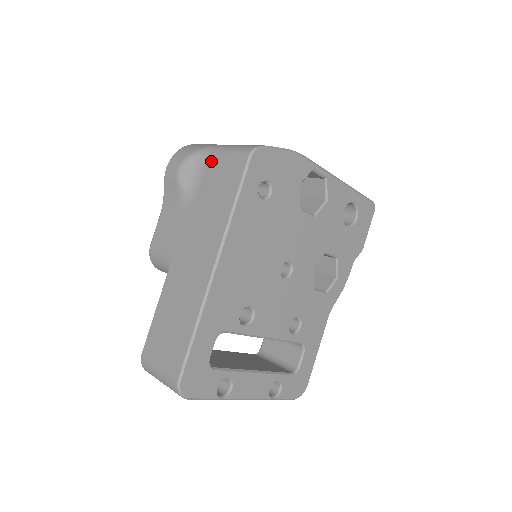
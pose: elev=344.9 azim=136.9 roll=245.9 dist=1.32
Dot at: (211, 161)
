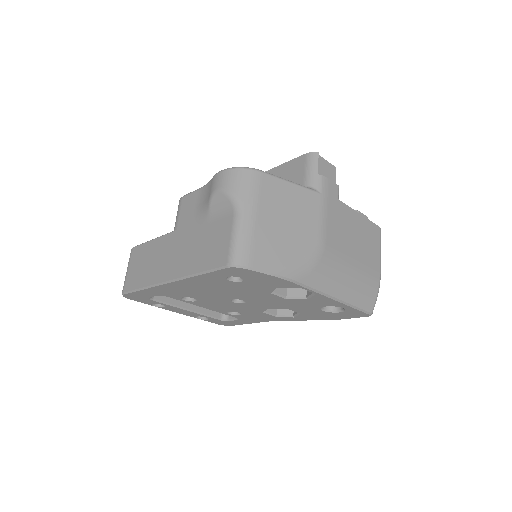
Dot at: (228, 220)
